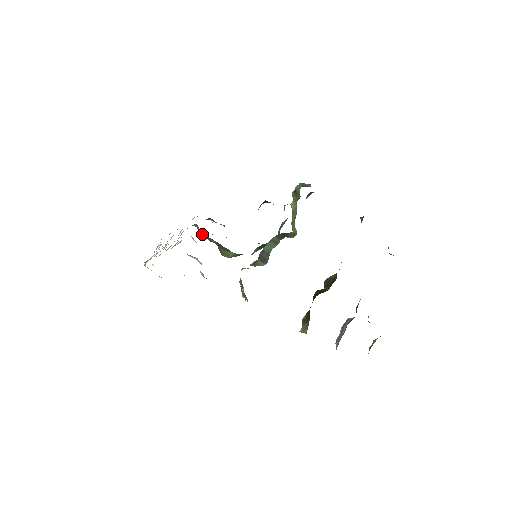
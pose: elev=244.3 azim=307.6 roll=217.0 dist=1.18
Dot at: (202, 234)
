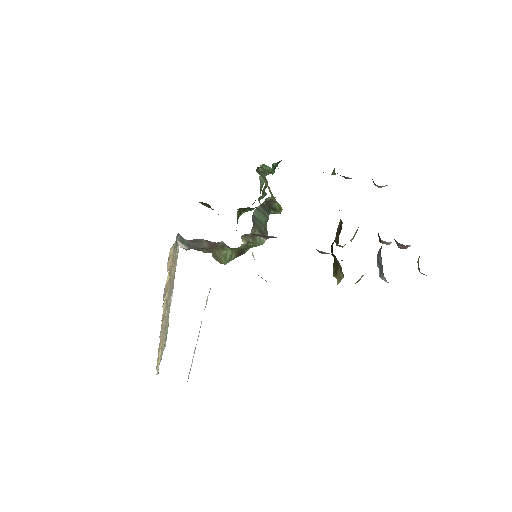
Dot at: (190, 248)
